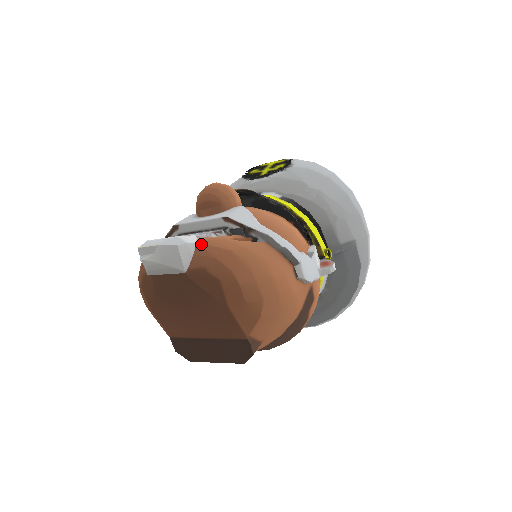
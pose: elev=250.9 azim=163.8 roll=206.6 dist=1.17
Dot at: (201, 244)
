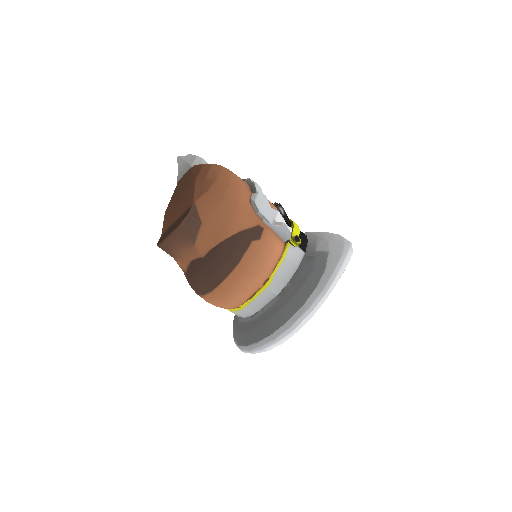
Dot at: occluded
